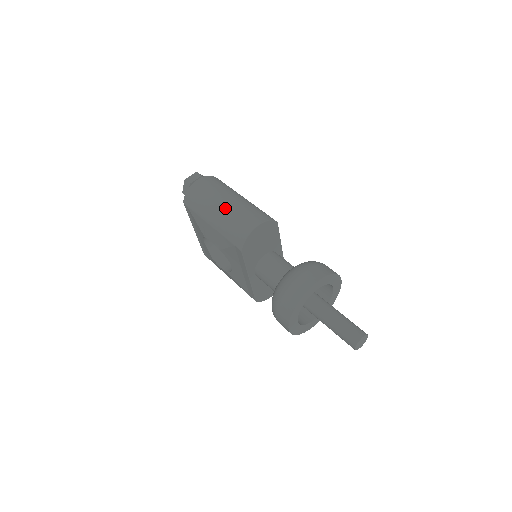
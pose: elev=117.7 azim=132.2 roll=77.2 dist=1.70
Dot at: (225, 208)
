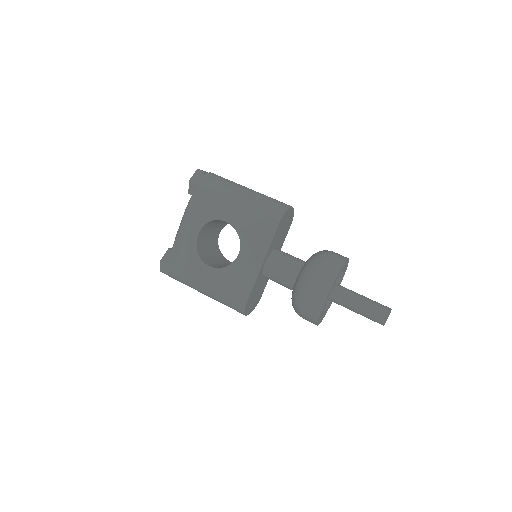
Dot at: (254, 191)
